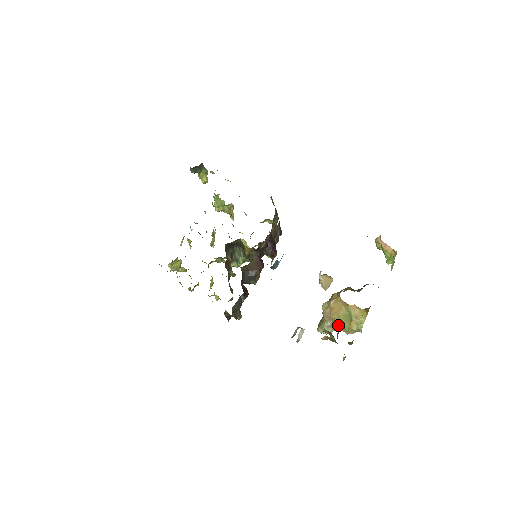
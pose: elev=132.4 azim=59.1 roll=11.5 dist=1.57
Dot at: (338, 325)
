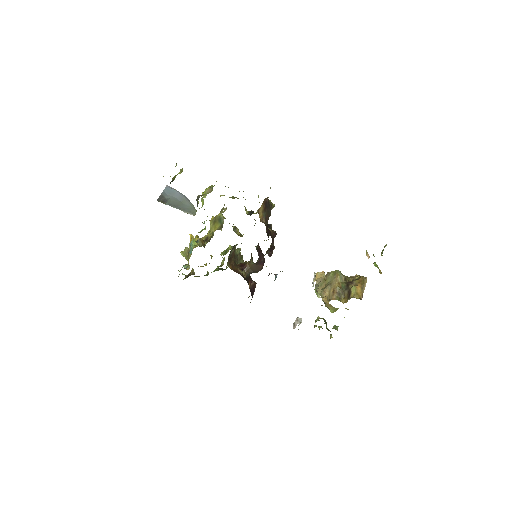
Dot at: (328, 308)
